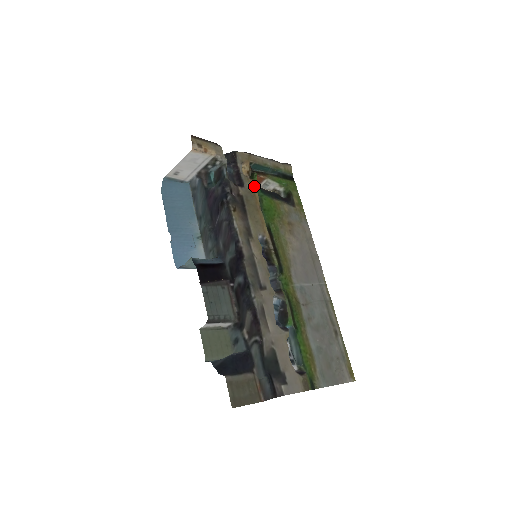
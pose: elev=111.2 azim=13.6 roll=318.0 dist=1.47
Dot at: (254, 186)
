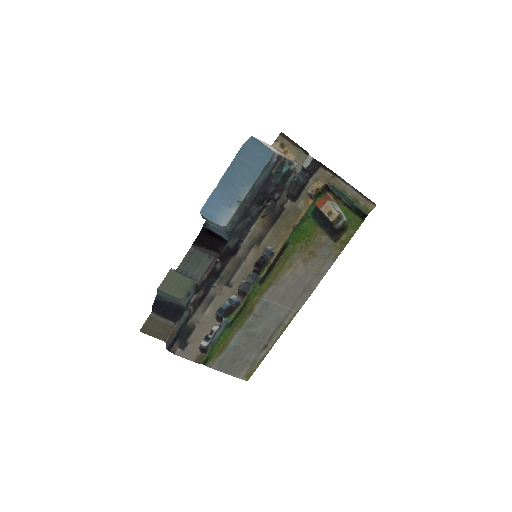
Dot at: (308, 206)
